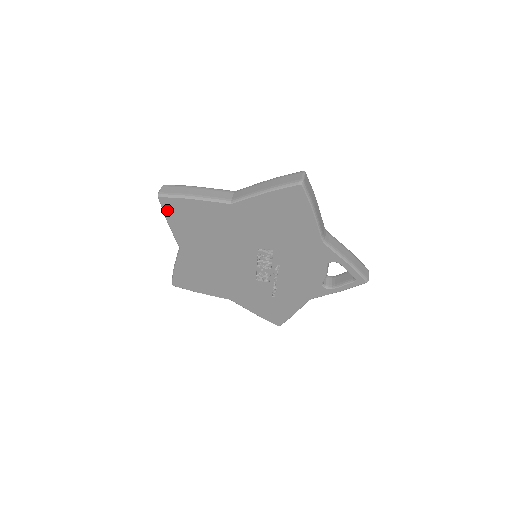
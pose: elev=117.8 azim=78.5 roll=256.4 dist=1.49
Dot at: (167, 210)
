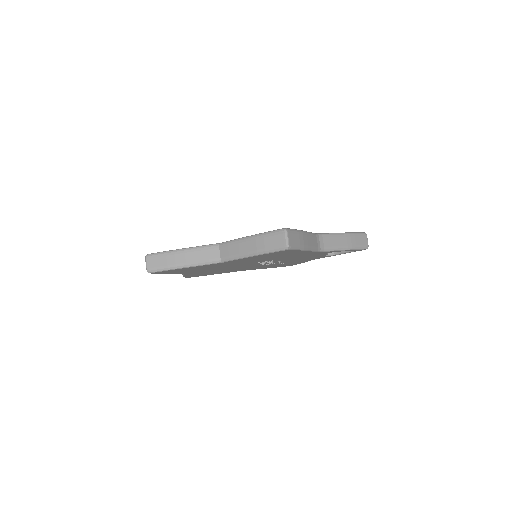
Dot at: (161, 273)
